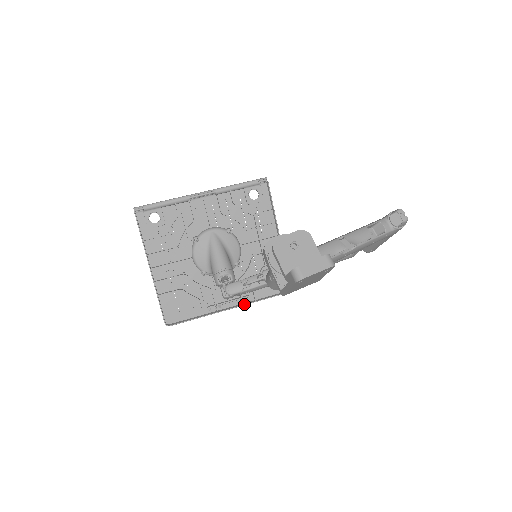
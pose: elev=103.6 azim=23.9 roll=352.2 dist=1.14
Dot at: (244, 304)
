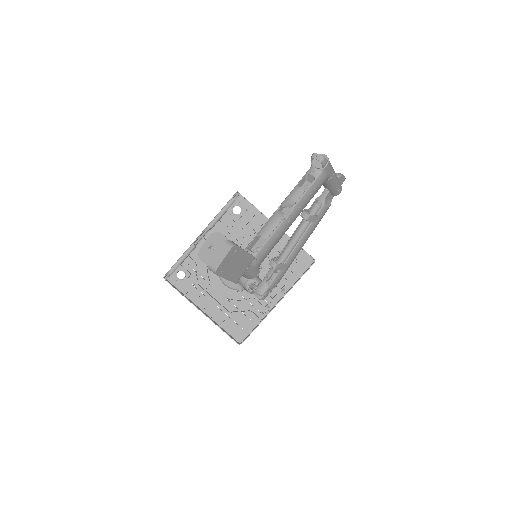
Dot at: (285, 294)
